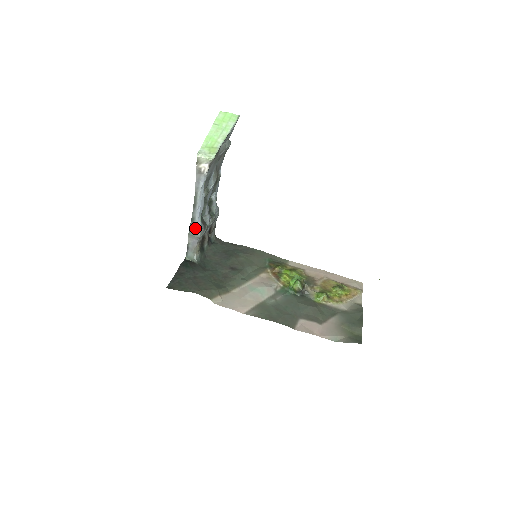
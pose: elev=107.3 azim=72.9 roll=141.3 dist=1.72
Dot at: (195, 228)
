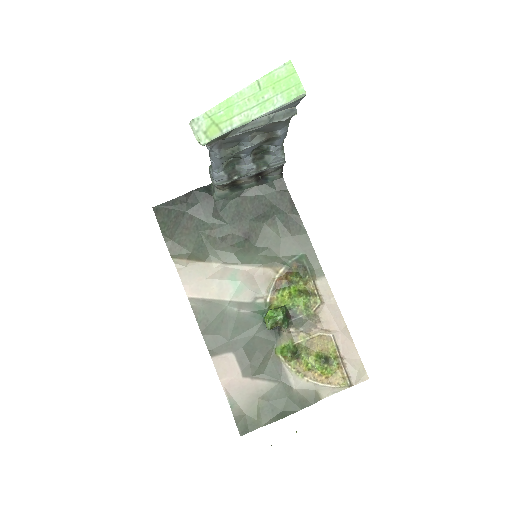
Dot at: (212, 174)
